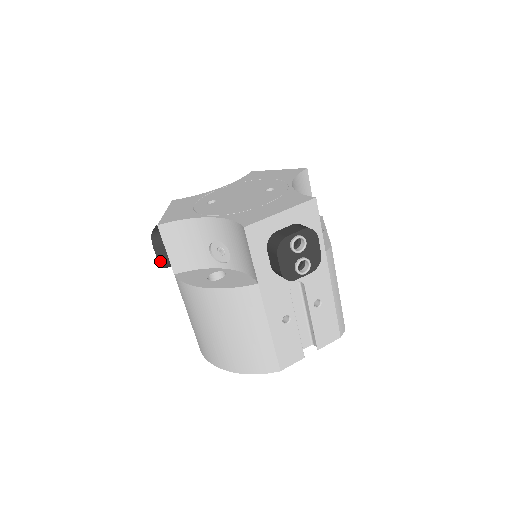
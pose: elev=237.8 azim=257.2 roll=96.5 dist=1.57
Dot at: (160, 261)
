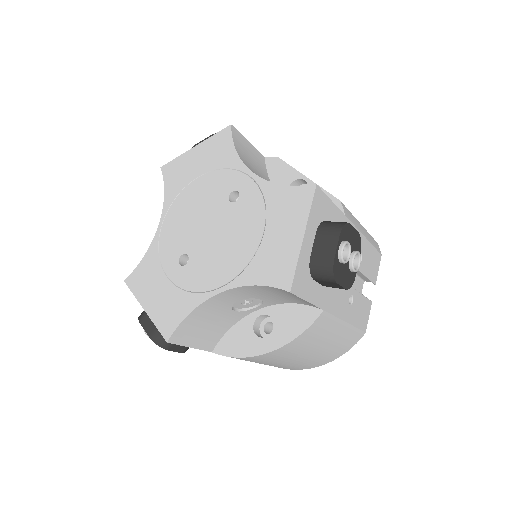
Dot at: (182, 351)
